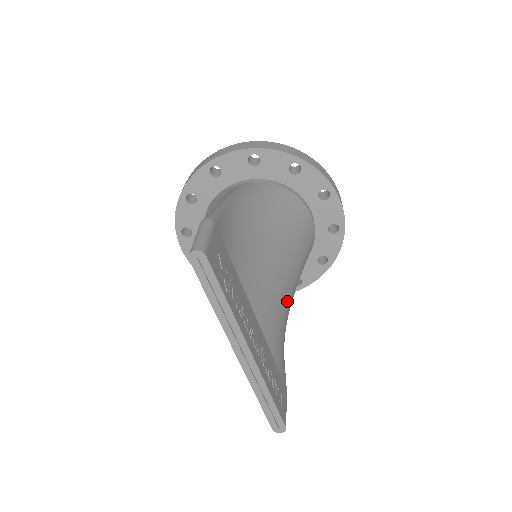
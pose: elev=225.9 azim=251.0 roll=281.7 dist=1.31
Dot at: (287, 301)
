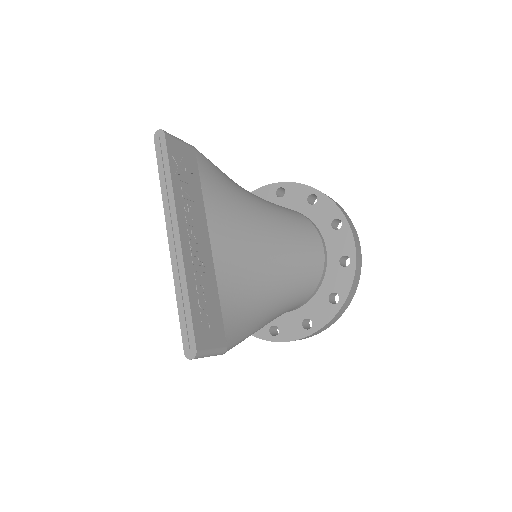
Dot at: (262, 278)
